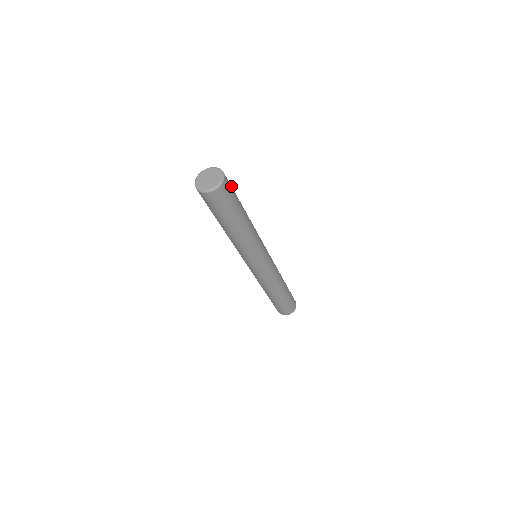
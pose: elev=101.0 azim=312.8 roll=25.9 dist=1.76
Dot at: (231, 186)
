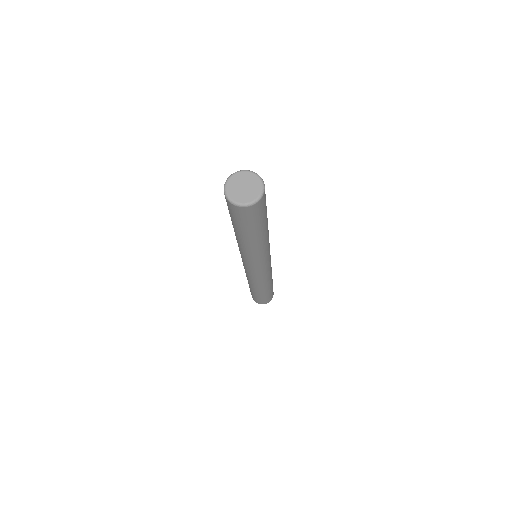
Dot at: occluded
